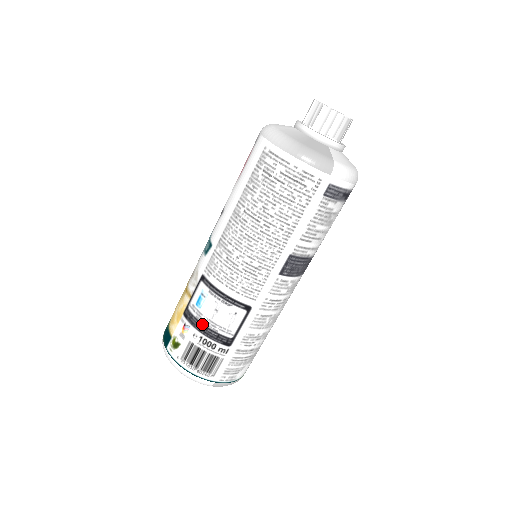
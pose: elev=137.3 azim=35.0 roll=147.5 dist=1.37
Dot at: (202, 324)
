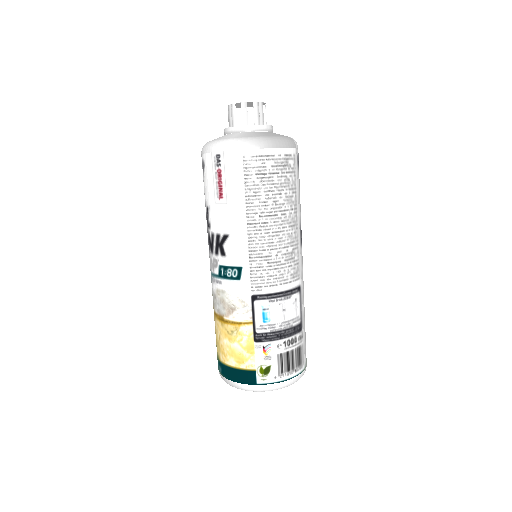
Dot at: (279, 331)
